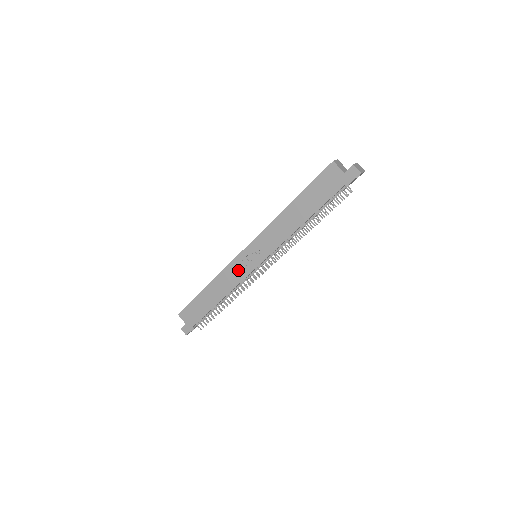
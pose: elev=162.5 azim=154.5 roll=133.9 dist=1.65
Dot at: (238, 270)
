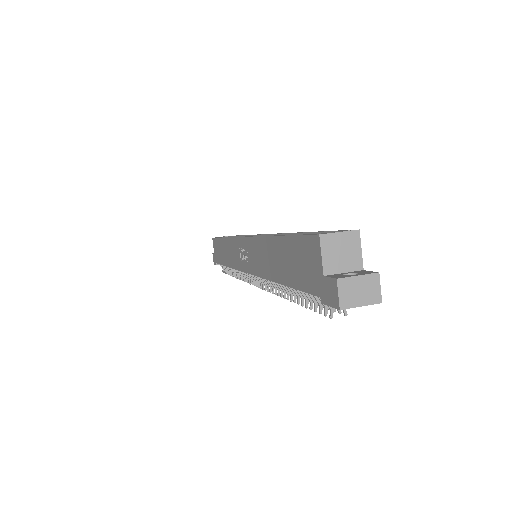
Dot at: (236, 254)
